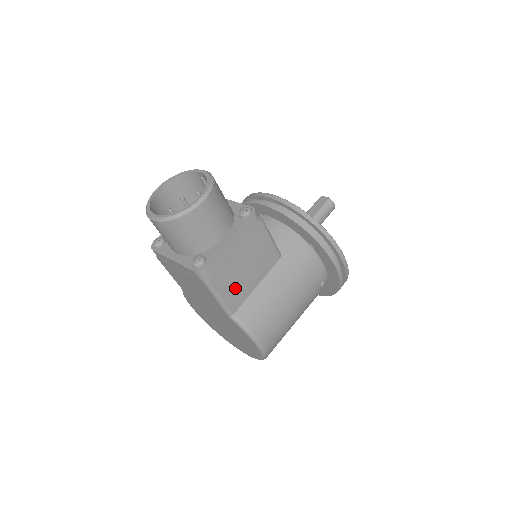
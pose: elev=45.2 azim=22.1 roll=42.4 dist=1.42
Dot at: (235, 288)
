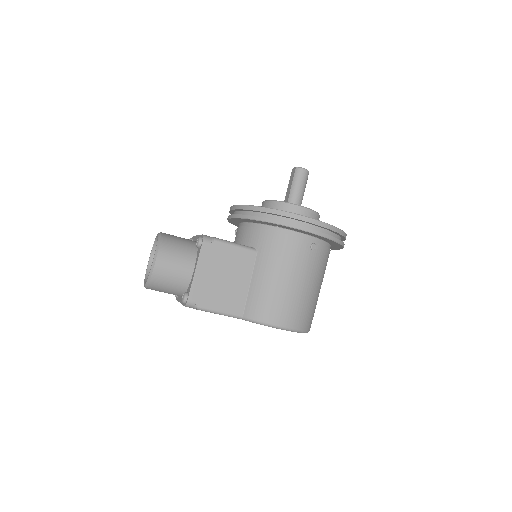
Dot at: (228, 298)
